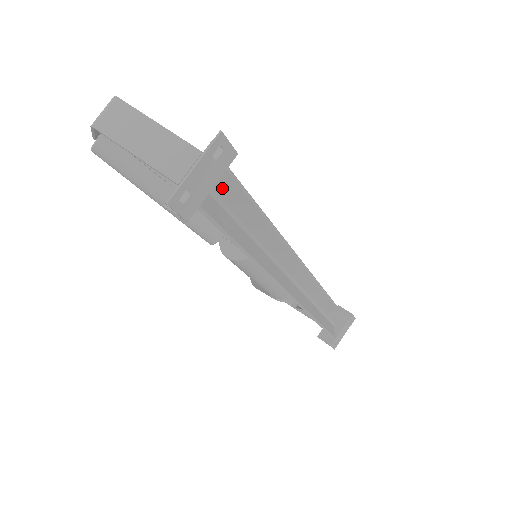
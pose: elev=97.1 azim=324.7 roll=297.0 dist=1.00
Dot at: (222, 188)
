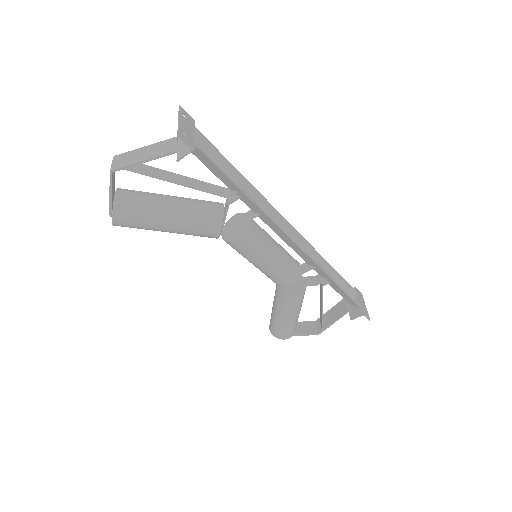
Dot at: (200, 146)
